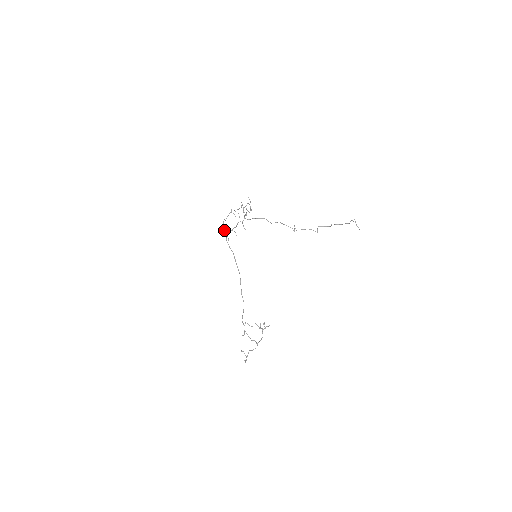
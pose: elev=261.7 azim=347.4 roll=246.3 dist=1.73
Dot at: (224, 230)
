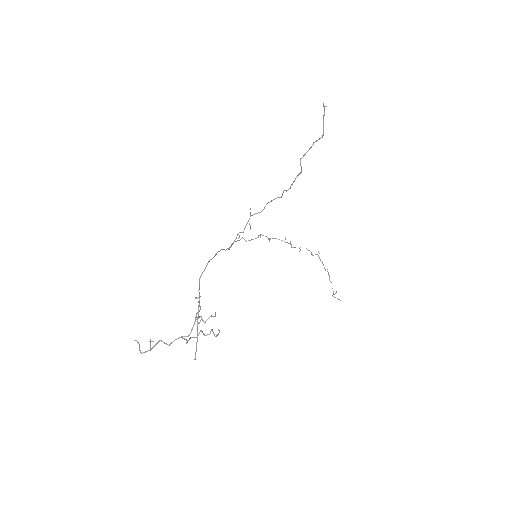
Dot at: occluded
